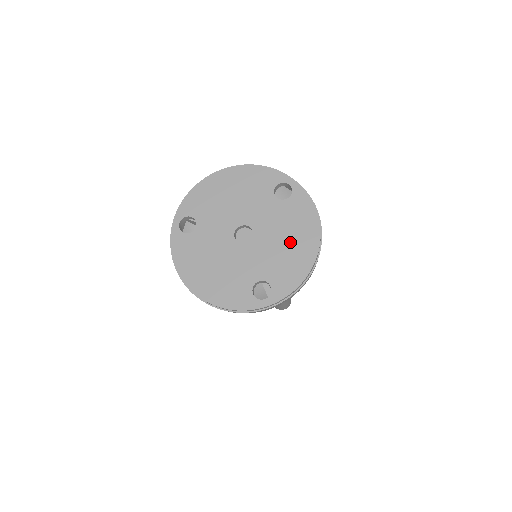
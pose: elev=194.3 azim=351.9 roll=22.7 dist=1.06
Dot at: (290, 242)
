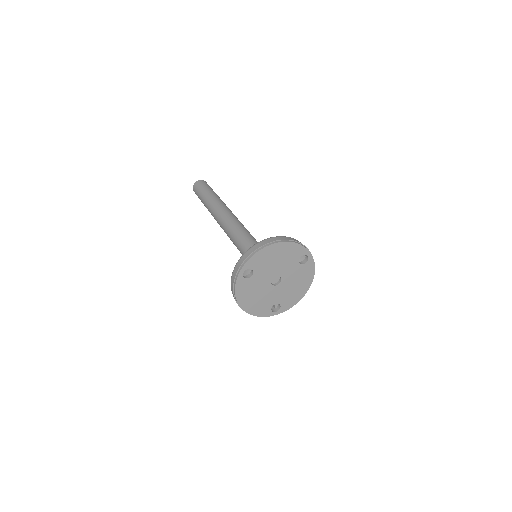
Dot at: (297, 286)
